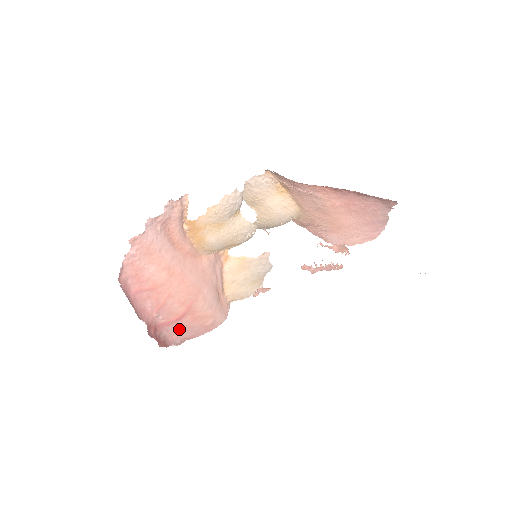
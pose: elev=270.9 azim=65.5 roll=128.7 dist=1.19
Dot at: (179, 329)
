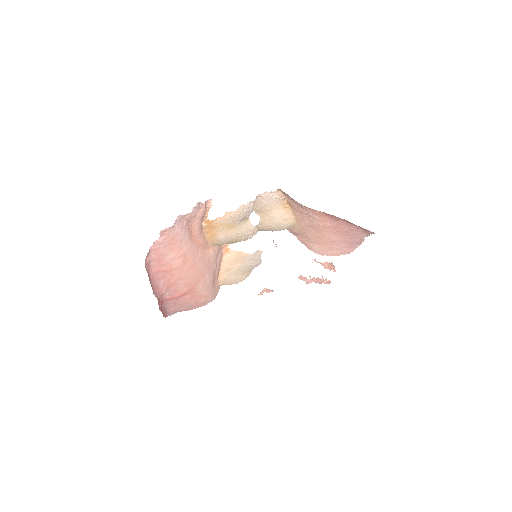
Dot at: (177, 304)
